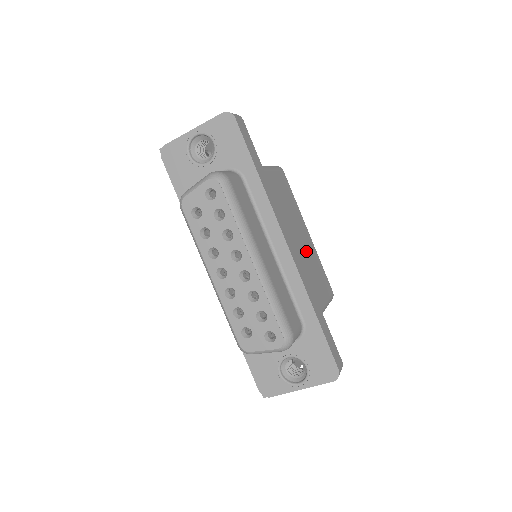
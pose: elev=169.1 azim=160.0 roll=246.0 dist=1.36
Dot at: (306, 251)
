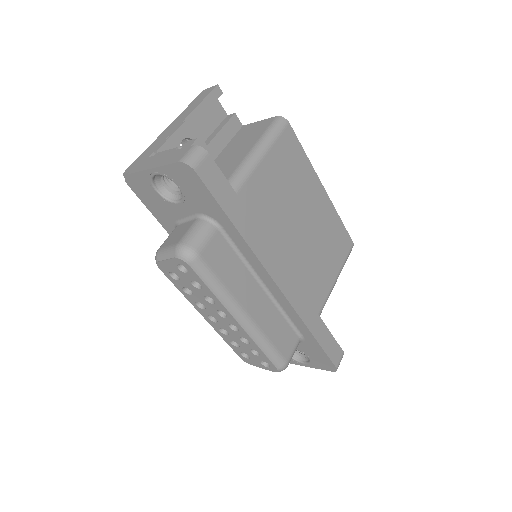
Dot at: (316, 228)
